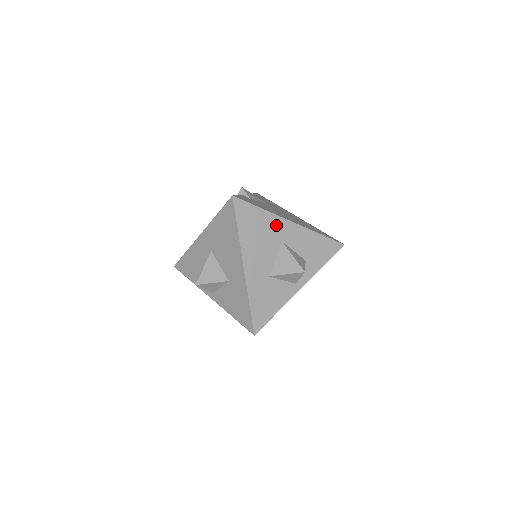
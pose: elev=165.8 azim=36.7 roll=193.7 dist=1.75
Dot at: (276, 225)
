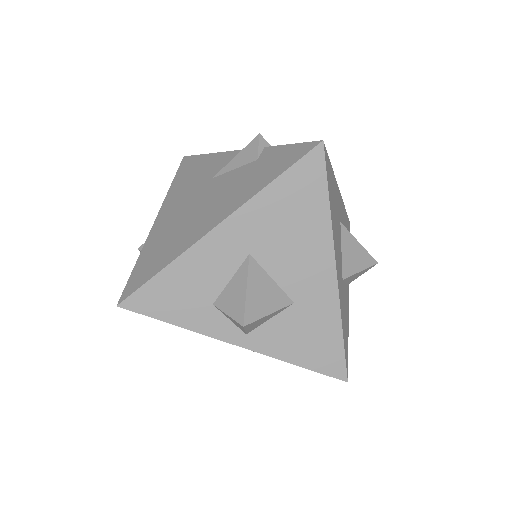
Dot at: (337, 196)
